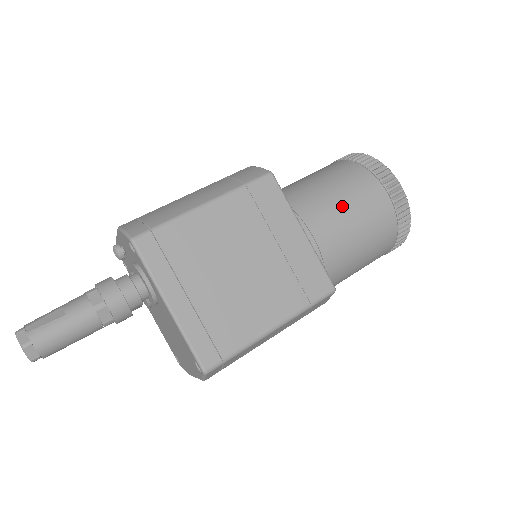
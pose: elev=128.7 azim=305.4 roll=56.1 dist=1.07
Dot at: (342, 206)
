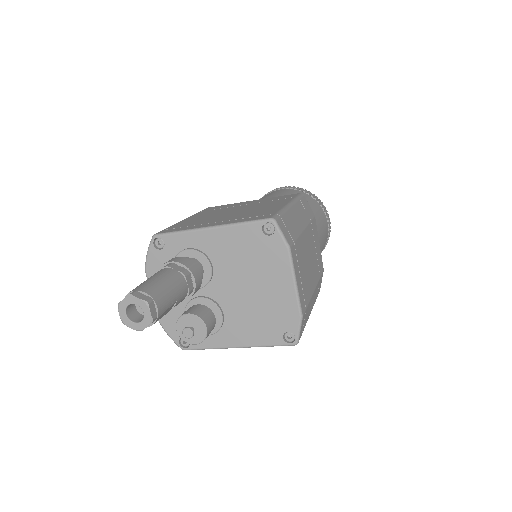
Dot at: occluded
